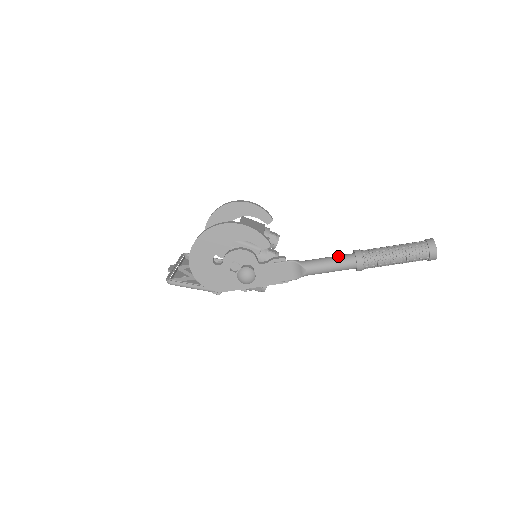
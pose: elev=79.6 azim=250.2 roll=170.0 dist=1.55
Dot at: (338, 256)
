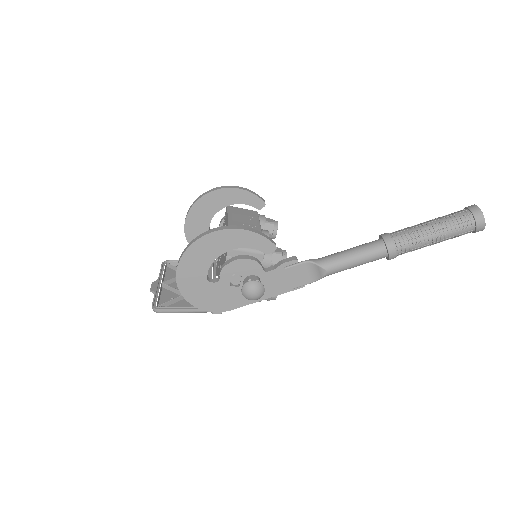
Dot at: (363, 246)
